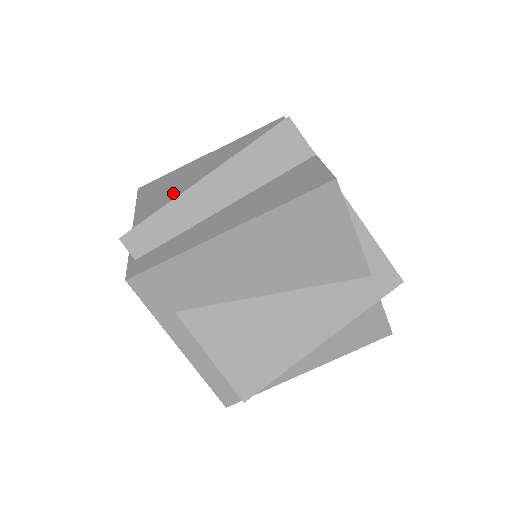
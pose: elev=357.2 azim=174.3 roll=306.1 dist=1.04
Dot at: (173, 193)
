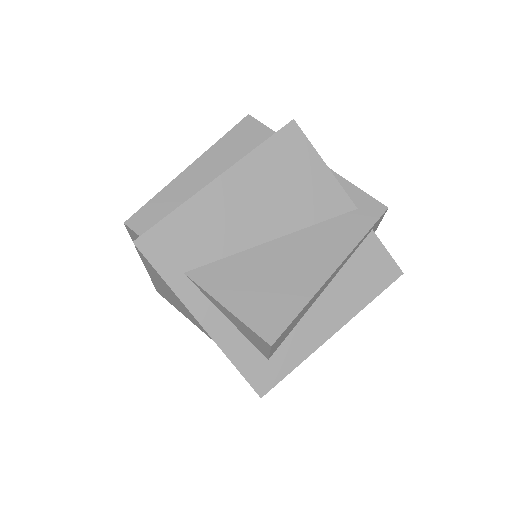
Dot at: occluded
